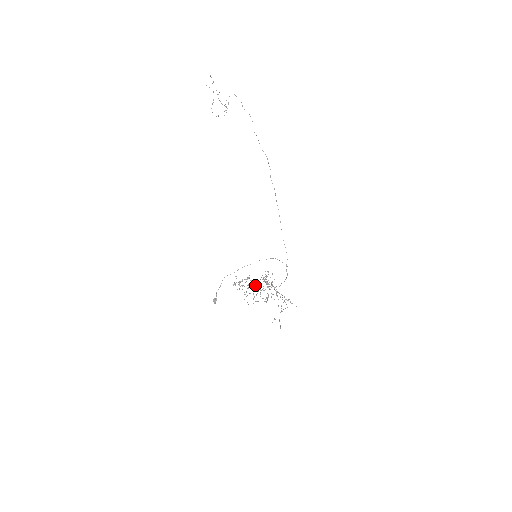
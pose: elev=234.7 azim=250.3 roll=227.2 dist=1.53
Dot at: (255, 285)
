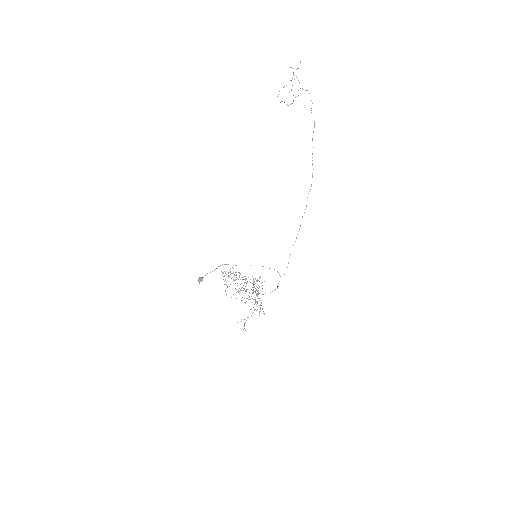
Dot at: occluded
